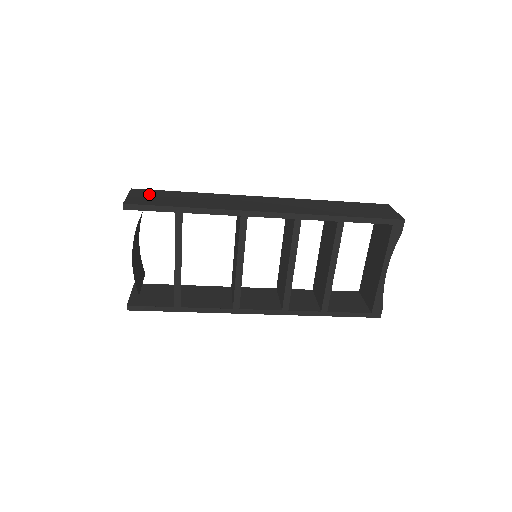
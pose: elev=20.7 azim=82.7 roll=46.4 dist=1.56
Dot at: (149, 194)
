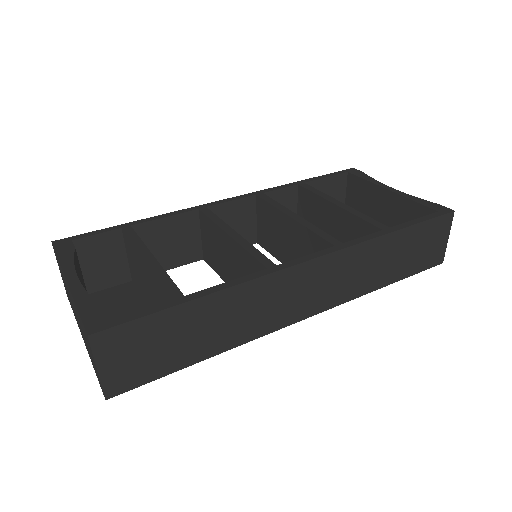
Dot at: (131, 346)
